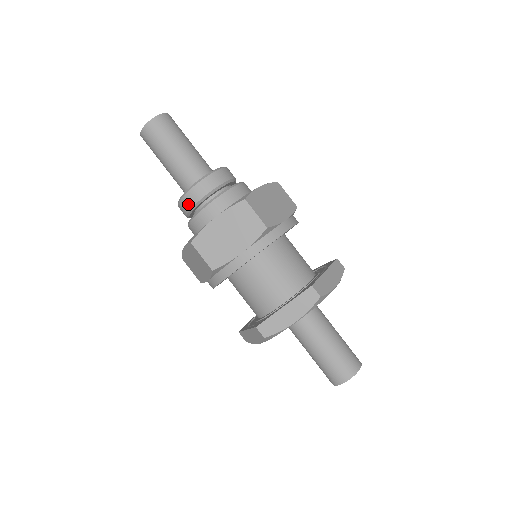
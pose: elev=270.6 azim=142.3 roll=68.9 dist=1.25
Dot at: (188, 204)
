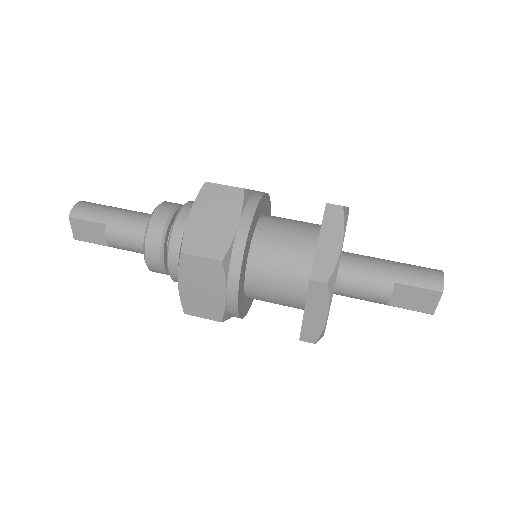
Dot at: (167, 209)
